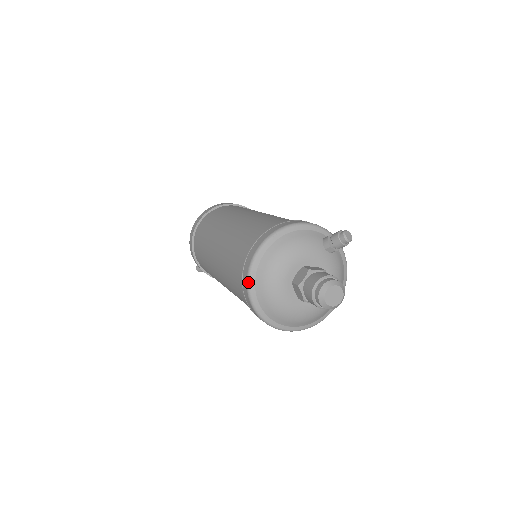
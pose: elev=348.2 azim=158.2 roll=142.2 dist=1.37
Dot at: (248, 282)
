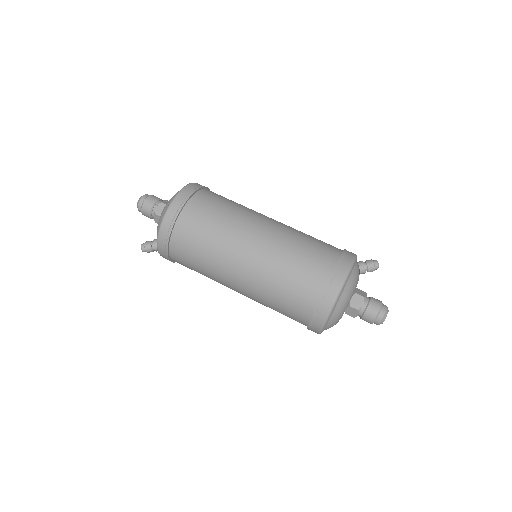
Dot at: (329, 315)
